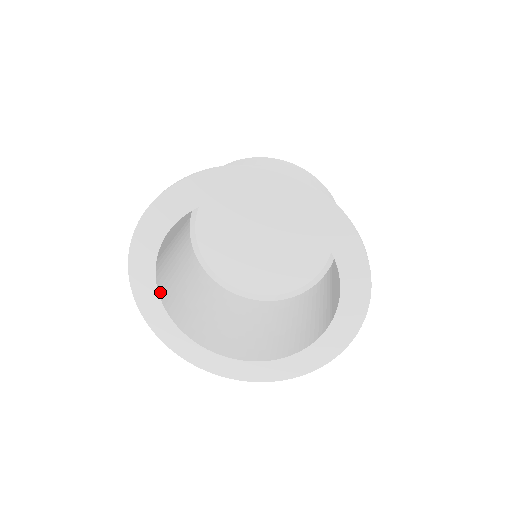
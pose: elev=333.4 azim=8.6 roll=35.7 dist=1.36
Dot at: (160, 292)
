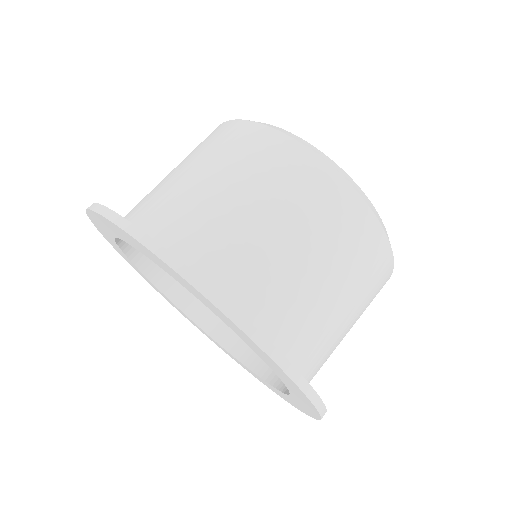
Dot at: (125, 246)
